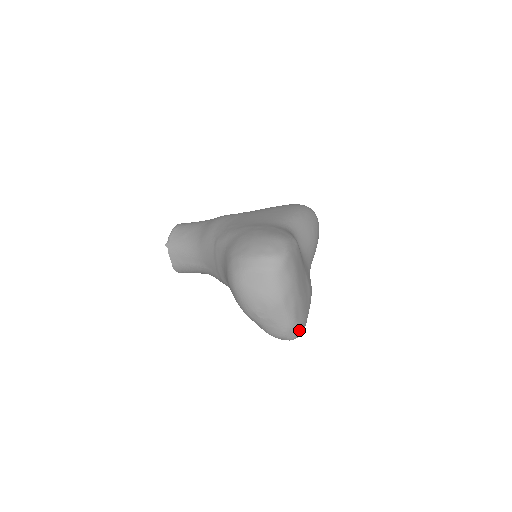
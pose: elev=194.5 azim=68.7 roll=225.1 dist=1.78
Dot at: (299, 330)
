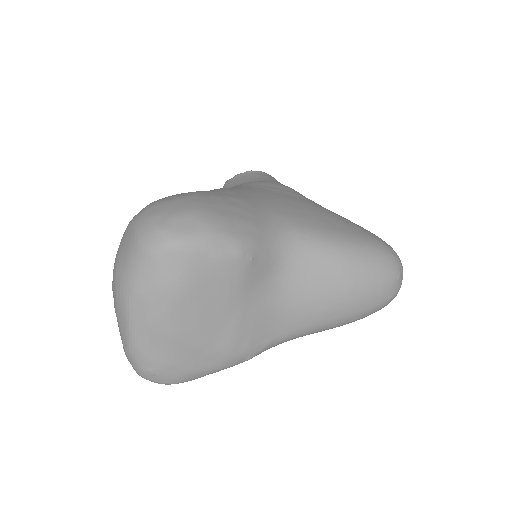
Dot at: (147, 370)
